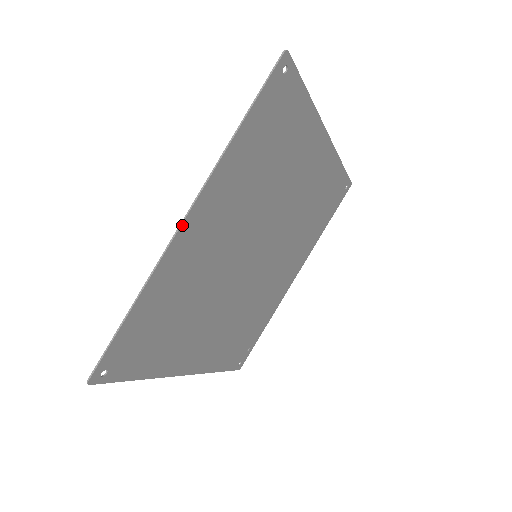
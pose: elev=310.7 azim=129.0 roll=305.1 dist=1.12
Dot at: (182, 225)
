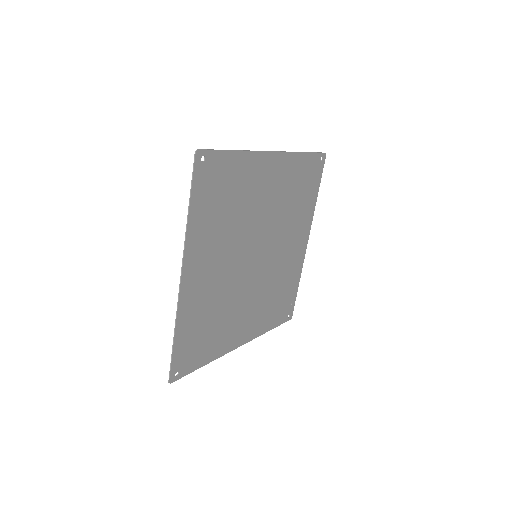
Dot at: (181, 282)
